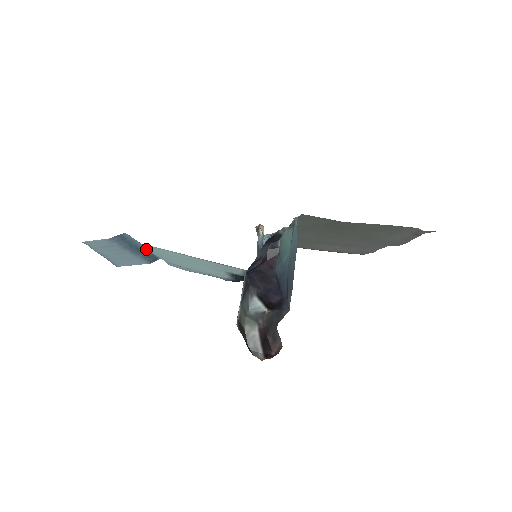
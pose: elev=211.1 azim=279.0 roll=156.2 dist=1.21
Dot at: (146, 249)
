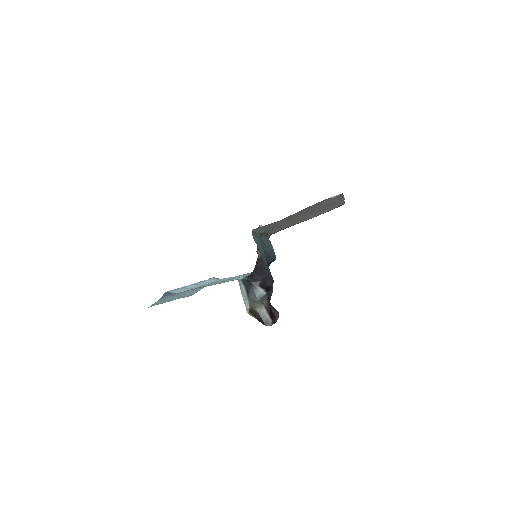
Dot at: occluded
